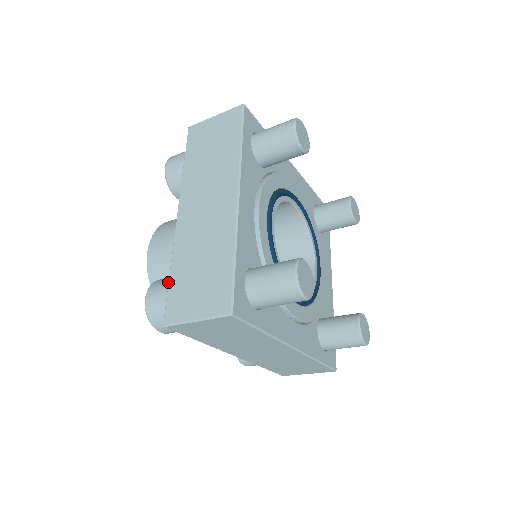
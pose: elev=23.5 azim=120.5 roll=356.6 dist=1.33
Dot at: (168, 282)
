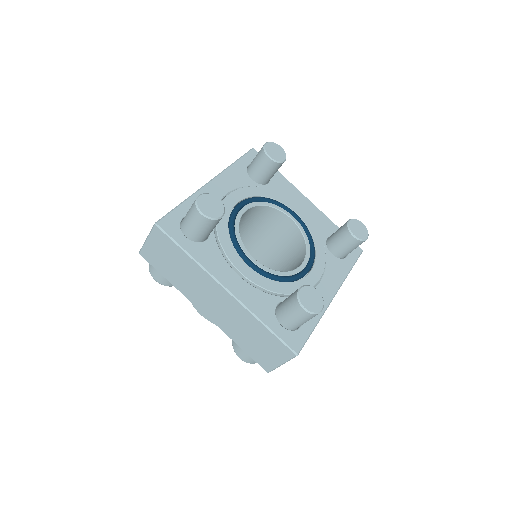
Dot at: occluded
